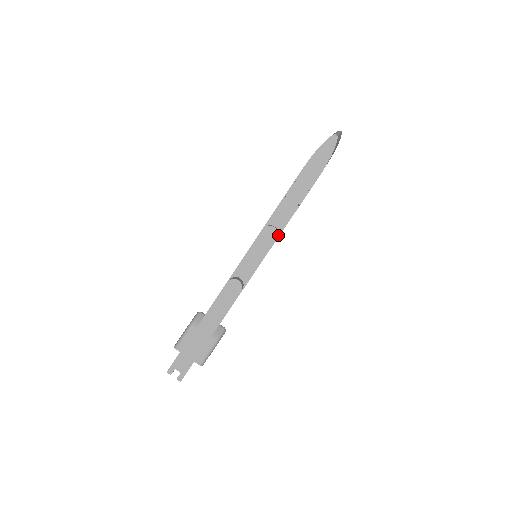
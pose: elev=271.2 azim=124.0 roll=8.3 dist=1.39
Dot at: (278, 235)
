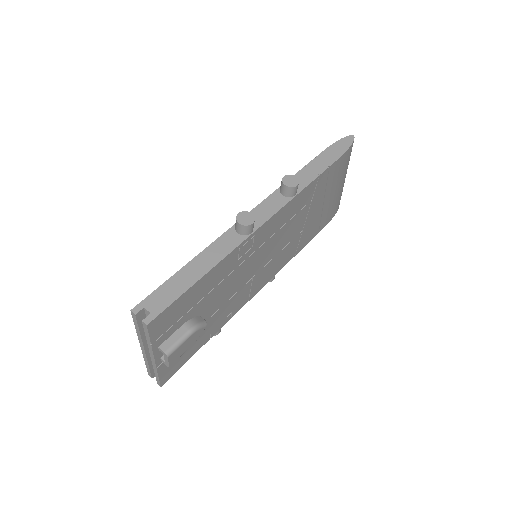
Dot at: (296, 193)
